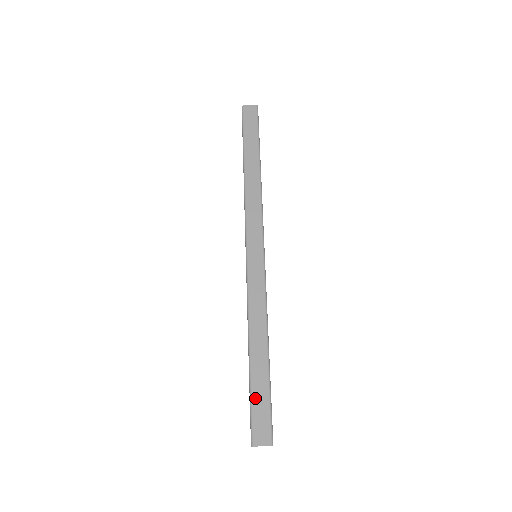
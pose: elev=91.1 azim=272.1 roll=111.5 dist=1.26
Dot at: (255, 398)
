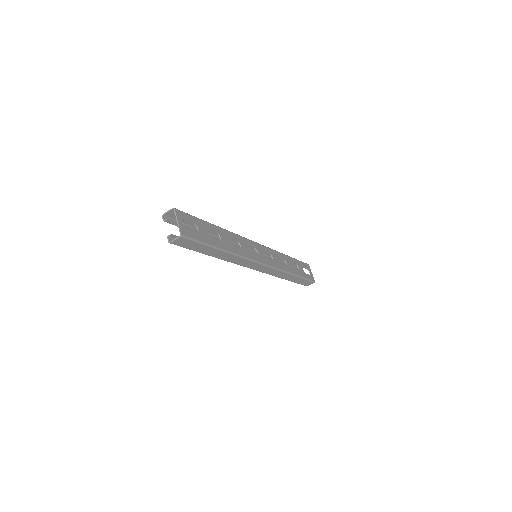
Dot at: (299, 283)
